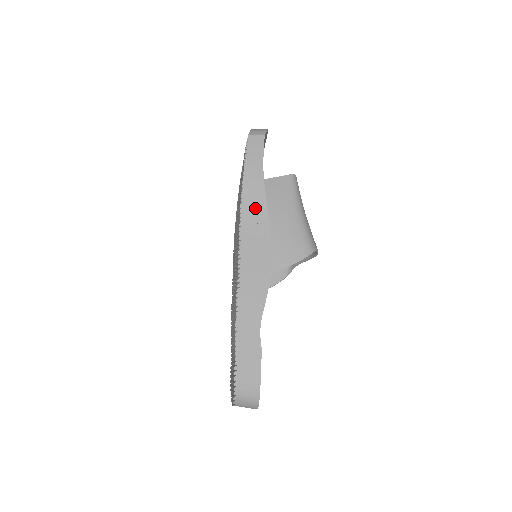
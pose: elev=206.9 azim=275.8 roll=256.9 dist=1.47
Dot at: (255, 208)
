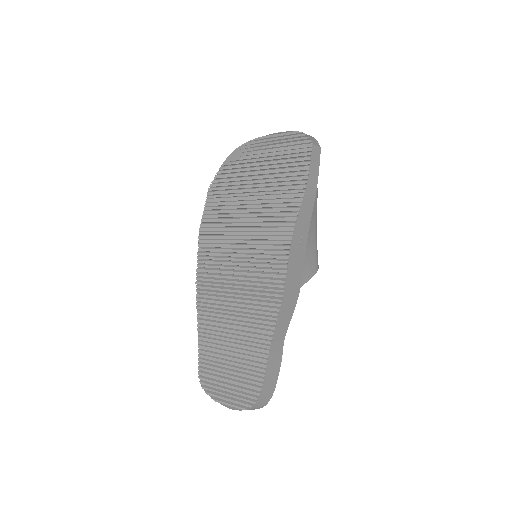
Dot at: (304, 223)
